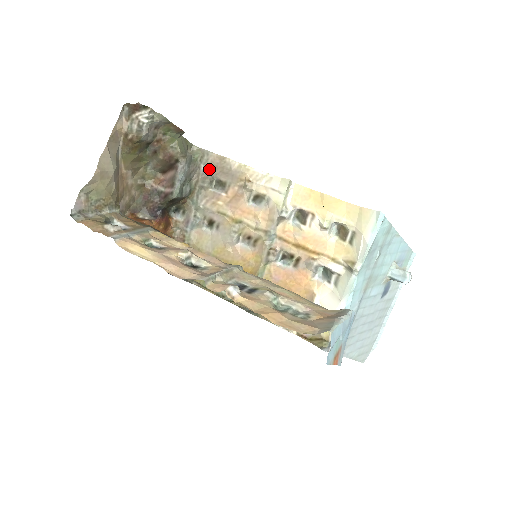
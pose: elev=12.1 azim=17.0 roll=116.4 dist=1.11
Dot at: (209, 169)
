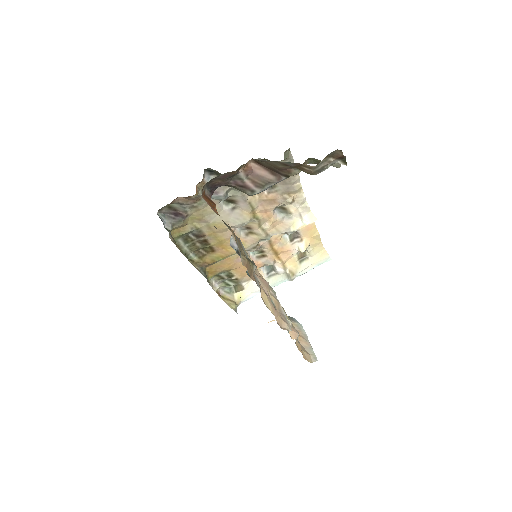
Dot at: occluded
